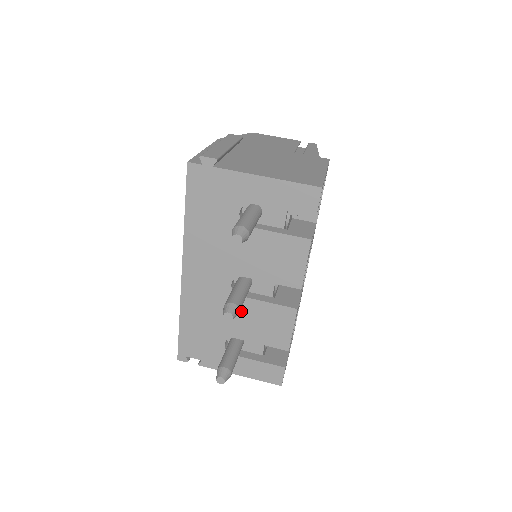
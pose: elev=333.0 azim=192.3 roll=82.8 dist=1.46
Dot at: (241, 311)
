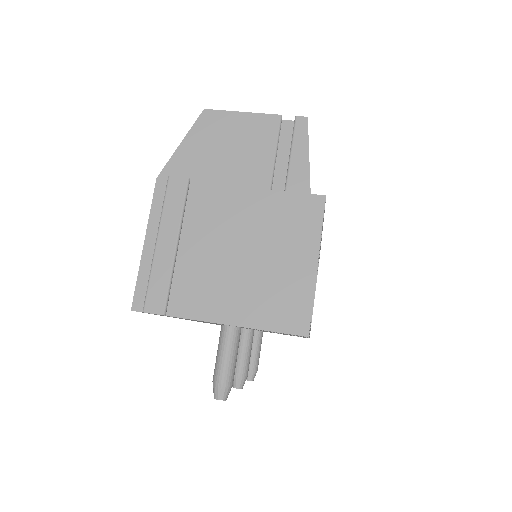
Dot at: occluded
